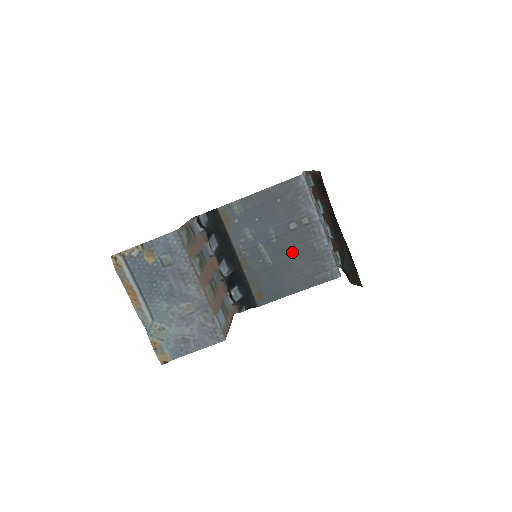
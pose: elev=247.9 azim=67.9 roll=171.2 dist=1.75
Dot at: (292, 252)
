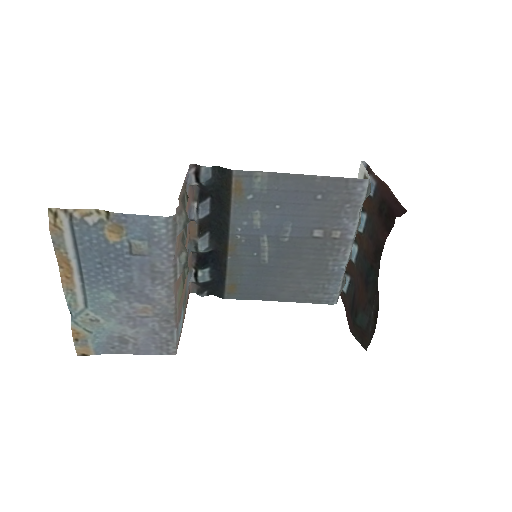
Dot at: (299, 260)
